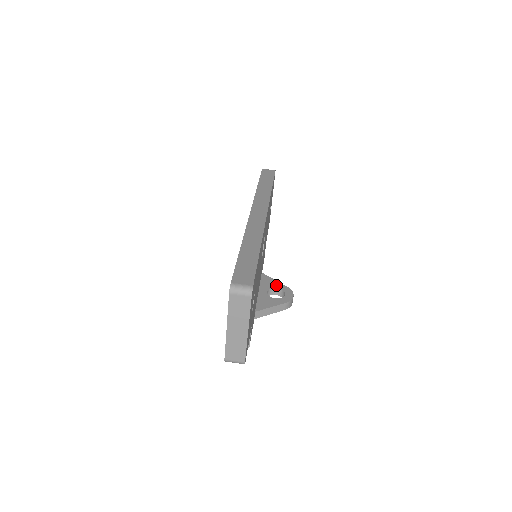
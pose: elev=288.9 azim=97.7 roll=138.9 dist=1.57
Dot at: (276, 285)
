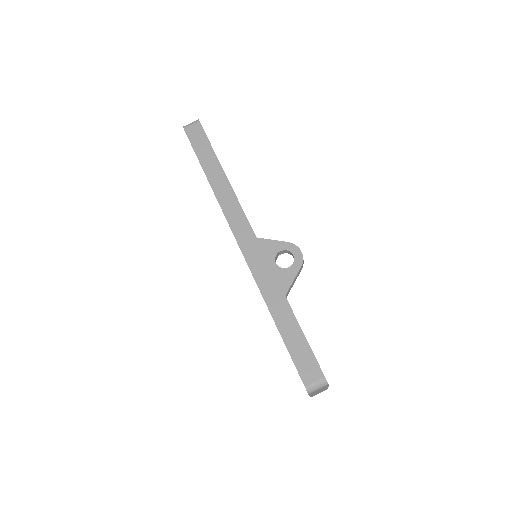
Dot at: (278, 247)
